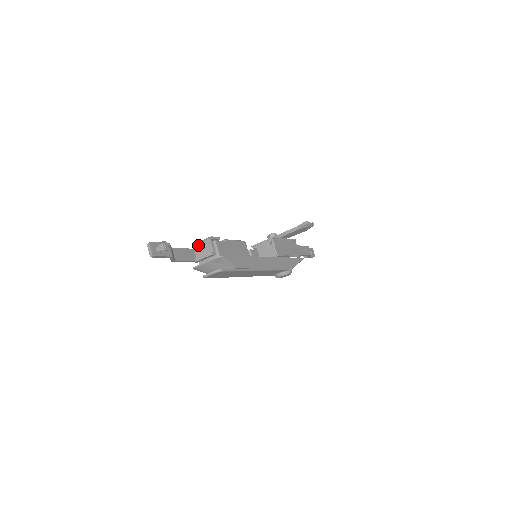
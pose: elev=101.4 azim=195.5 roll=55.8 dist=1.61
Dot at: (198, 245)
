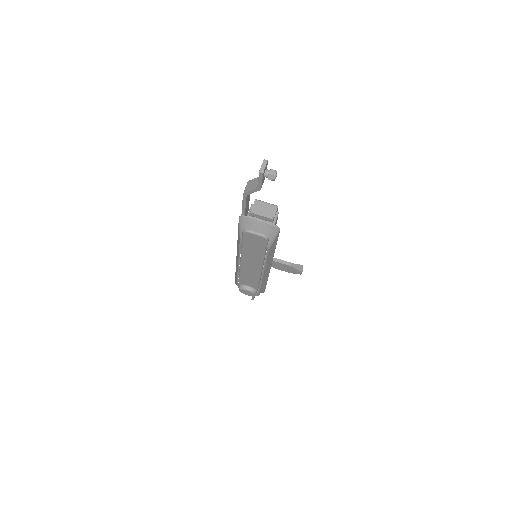
Dot at: (261, 202)
